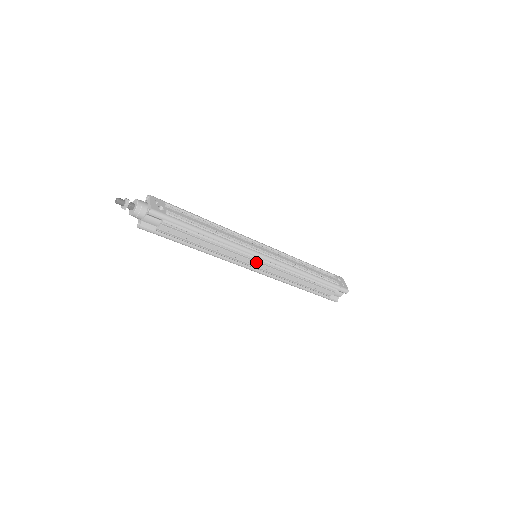
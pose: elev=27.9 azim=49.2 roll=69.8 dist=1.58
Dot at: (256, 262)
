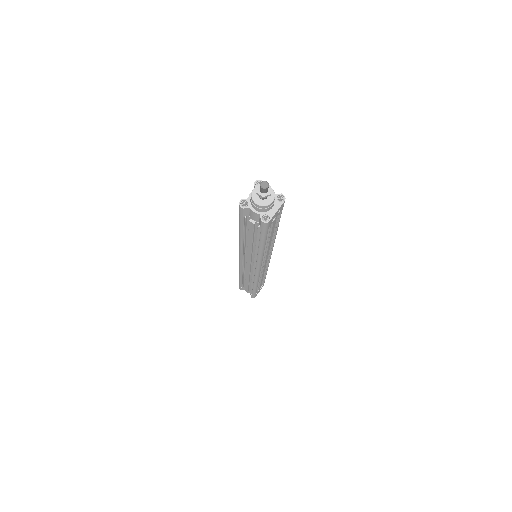
Dot at: (250, 265)
